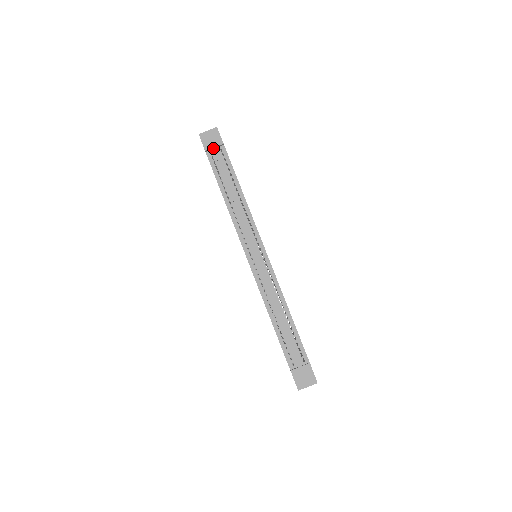
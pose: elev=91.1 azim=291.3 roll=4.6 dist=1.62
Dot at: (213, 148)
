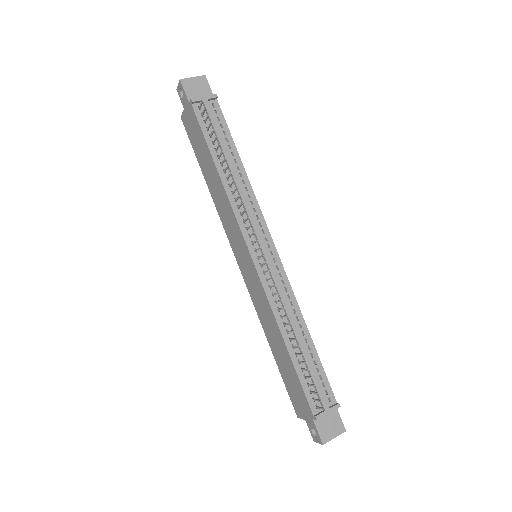
Dot at: (203, 100)
